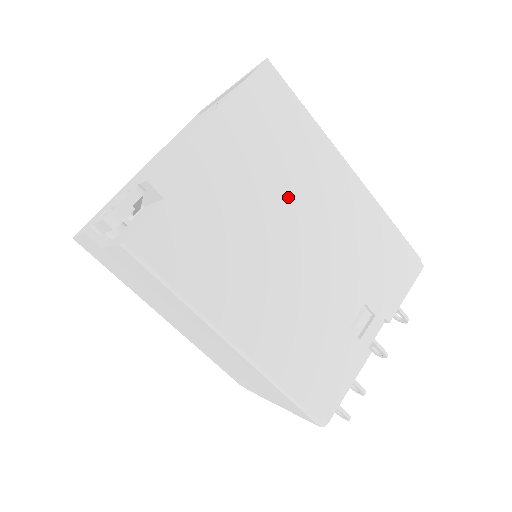
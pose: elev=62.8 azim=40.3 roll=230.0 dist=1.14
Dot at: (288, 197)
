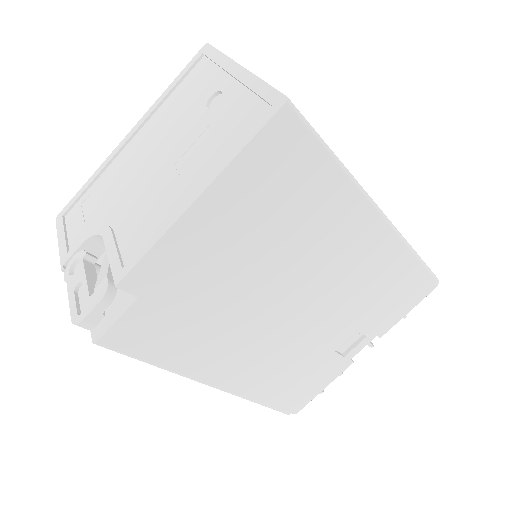
Dot at: (289, 261)
